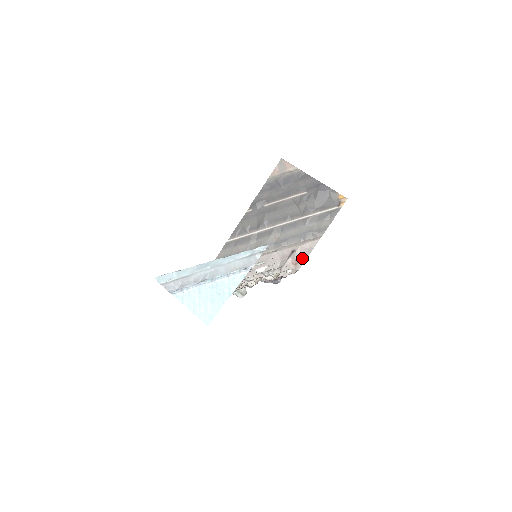
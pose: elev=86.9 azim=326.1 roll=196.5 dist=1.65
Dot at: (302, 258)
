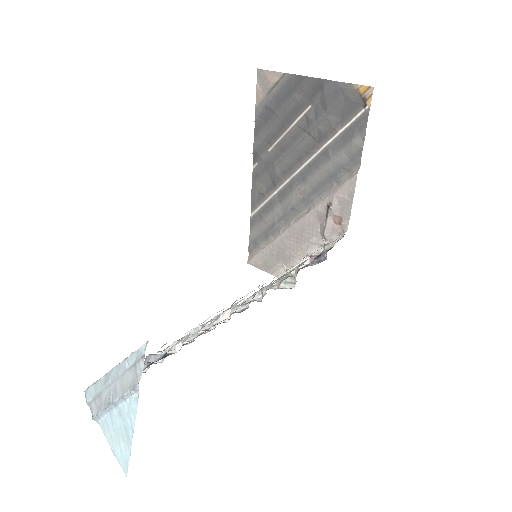
Dot at: (345, 211)
